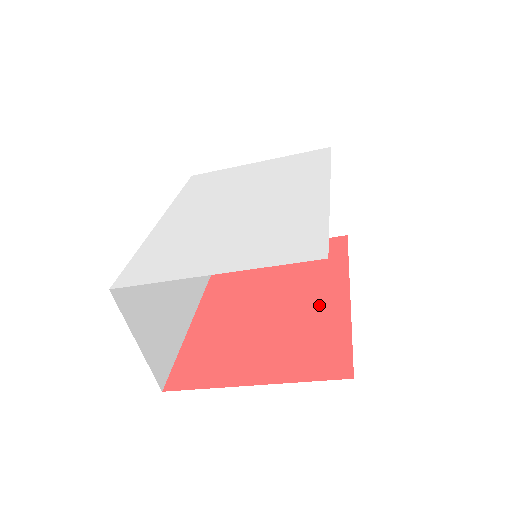
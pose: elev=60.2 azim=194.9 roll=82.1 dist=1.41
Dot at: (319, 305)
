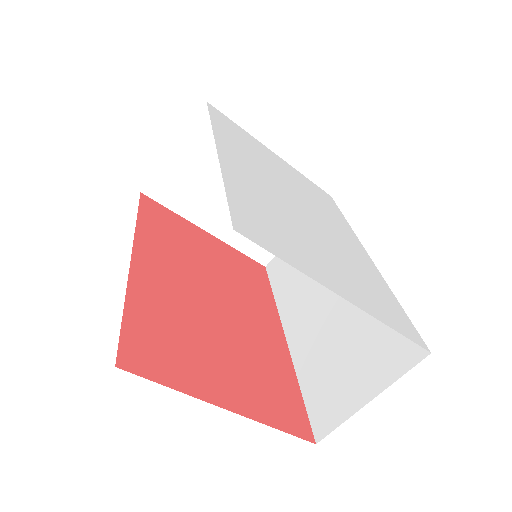
Dot at: (264, 336)
